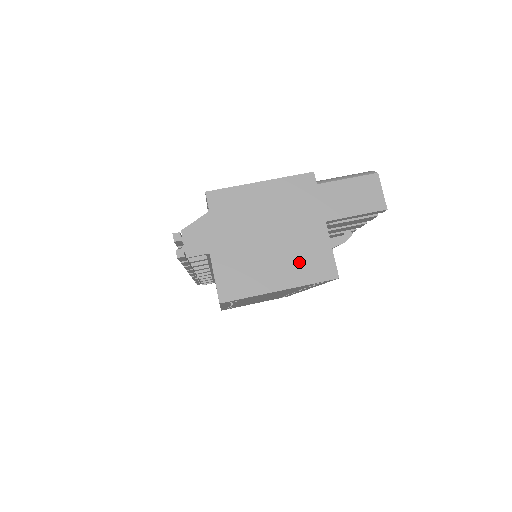
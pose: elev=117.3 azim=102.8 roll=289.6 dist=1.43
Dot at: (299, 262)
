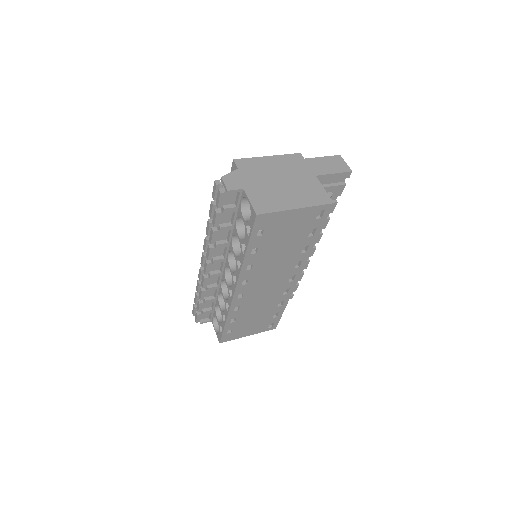
Dot at: (305, 195)
